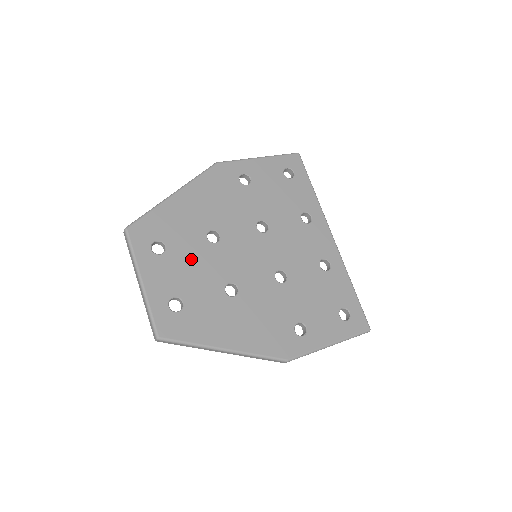
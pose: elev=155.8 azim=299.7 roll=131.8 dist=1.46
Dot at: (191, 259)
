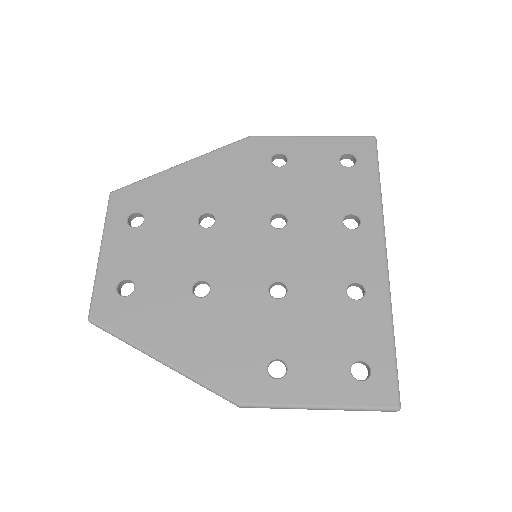
Dot at: (167, 240)
